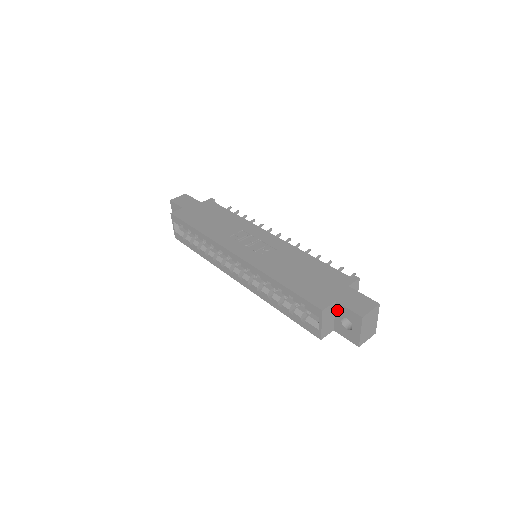
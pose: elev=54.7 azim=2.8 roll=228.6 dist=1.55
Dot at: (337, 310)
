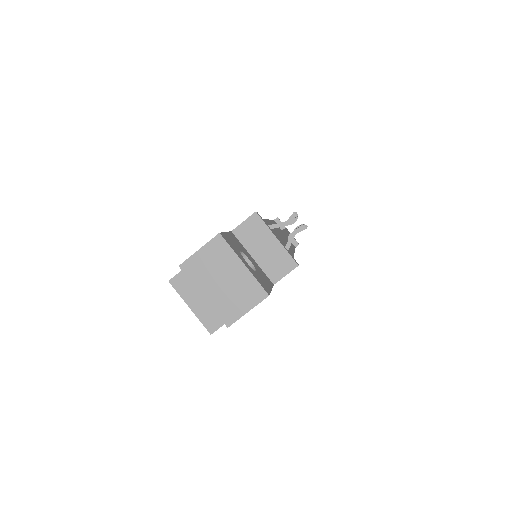
Dot at: occluded
